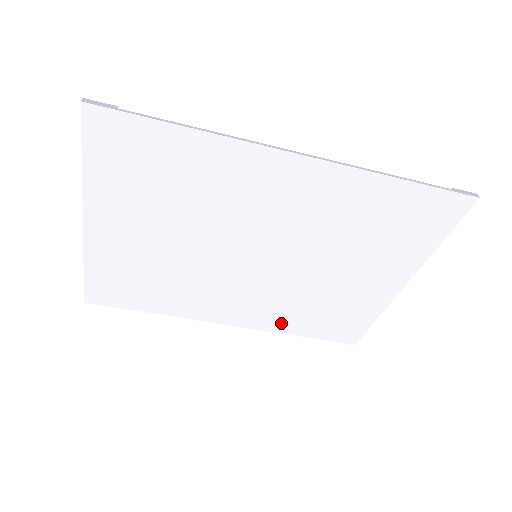
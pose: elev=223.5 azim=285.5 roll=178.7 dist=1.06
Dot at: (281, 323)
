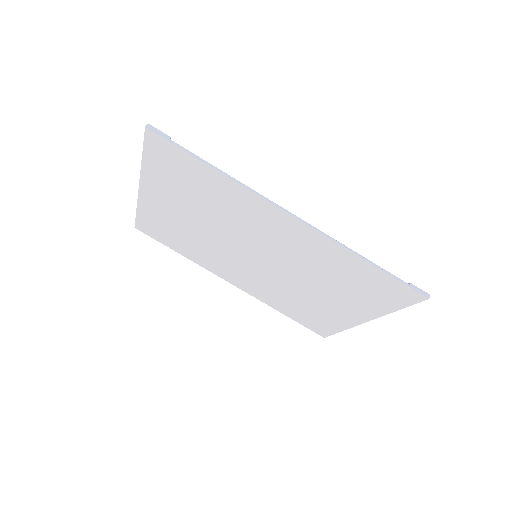
Dot at: (270, 300)
